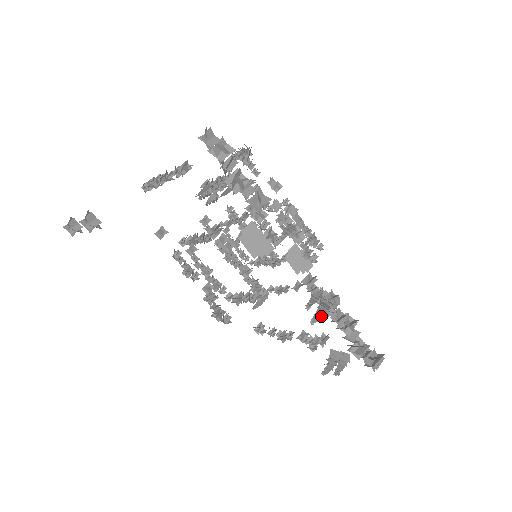
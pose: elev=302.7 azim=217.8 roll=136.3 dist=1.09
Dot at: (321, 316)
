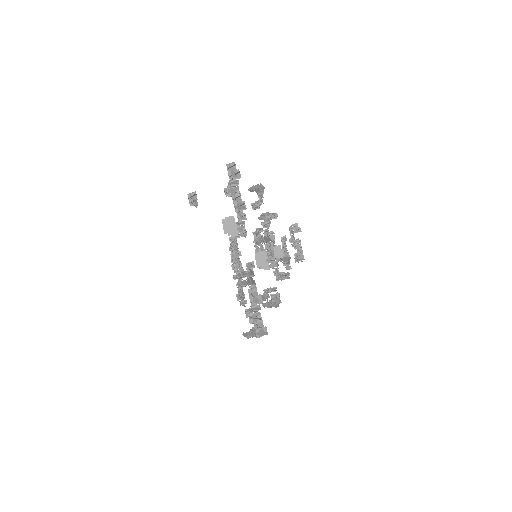
Dot at: (243, 285)
